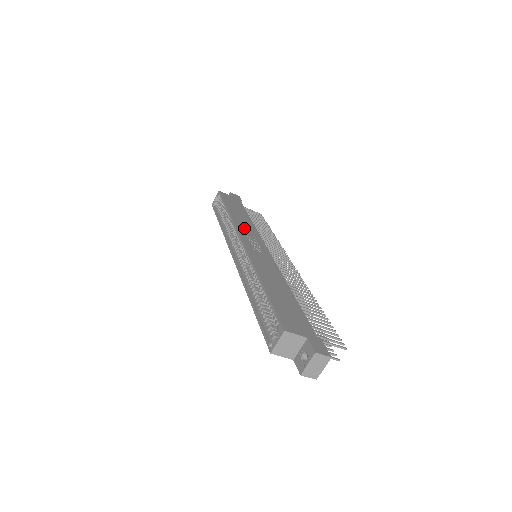
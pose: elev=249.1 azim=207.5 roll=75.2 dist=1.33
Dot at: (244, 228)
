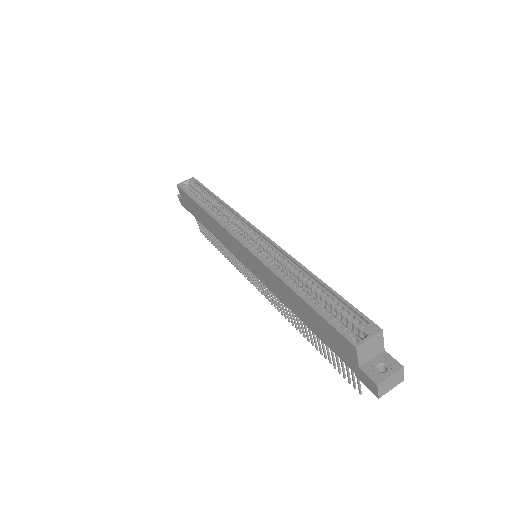
Dot at: occluded
